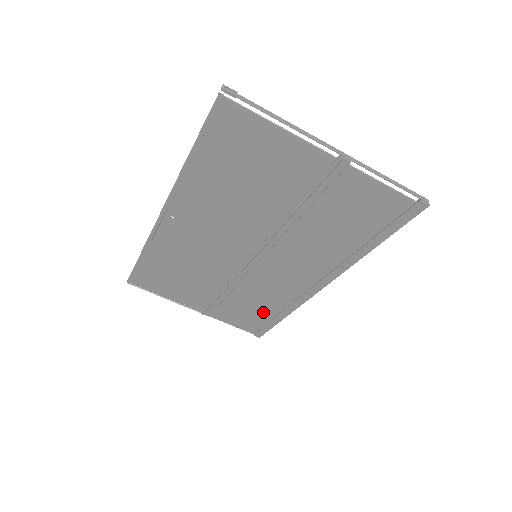
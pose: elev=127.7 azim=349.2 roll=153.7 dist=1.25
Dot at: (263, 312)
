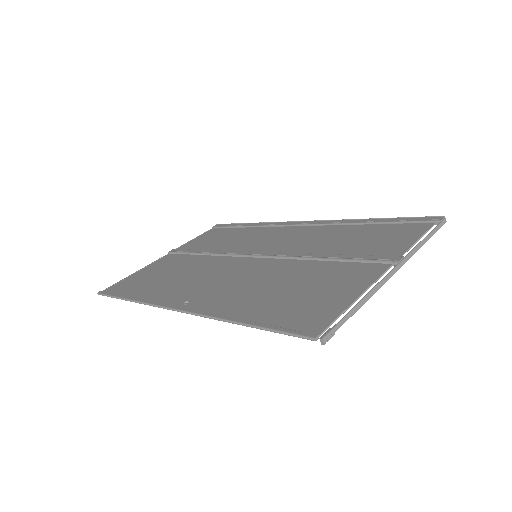
Dot at: (233, 234)
